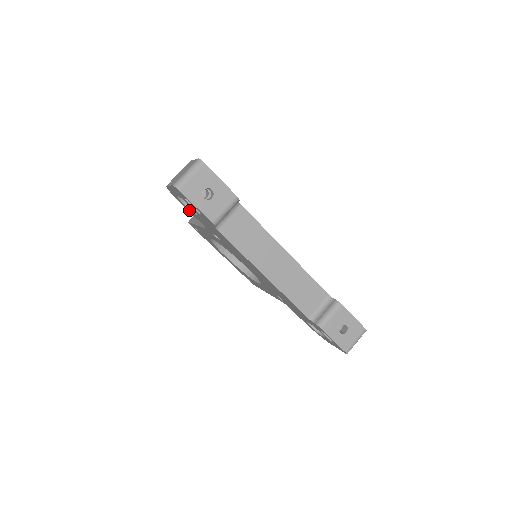
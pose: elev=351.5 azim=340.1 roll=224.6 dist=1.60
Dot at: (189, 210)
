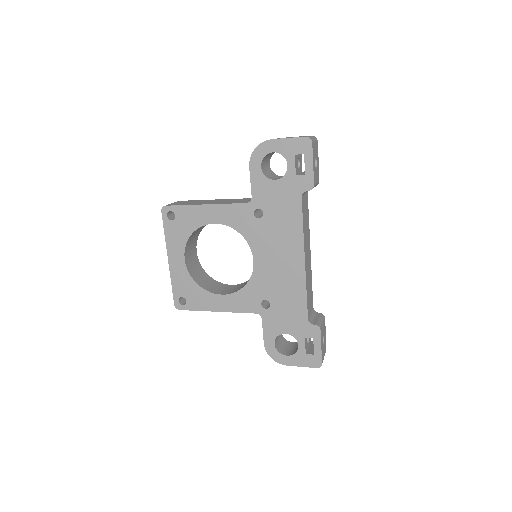
Dot at: (258, 175)
